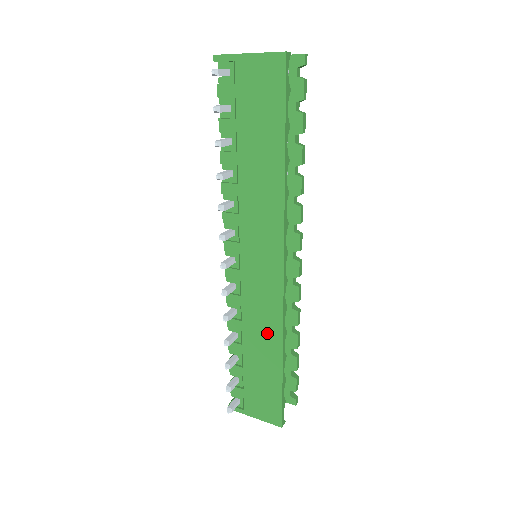
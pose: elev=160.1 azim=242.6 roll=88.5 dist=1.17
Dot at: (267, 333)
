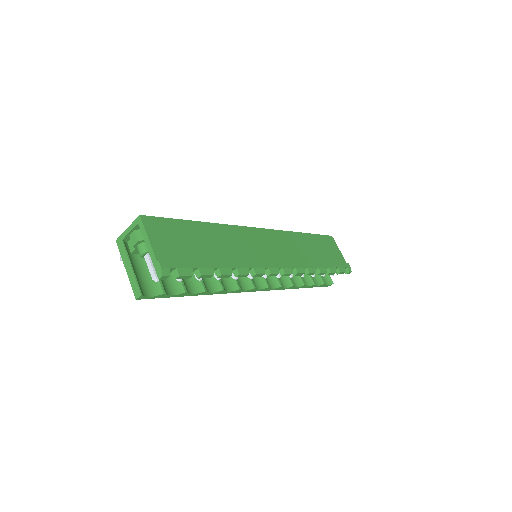
Dot at: occluded
